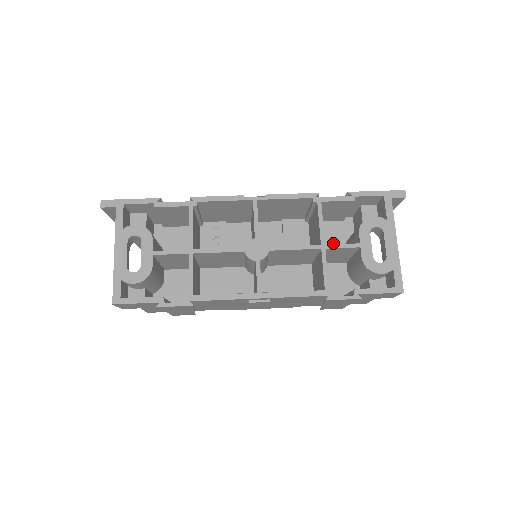
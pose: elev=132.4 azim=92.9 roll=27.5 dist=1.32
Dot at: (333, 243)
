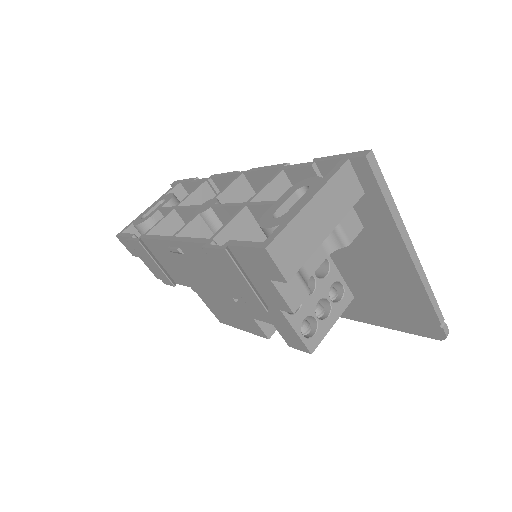
Dot at: occluded
